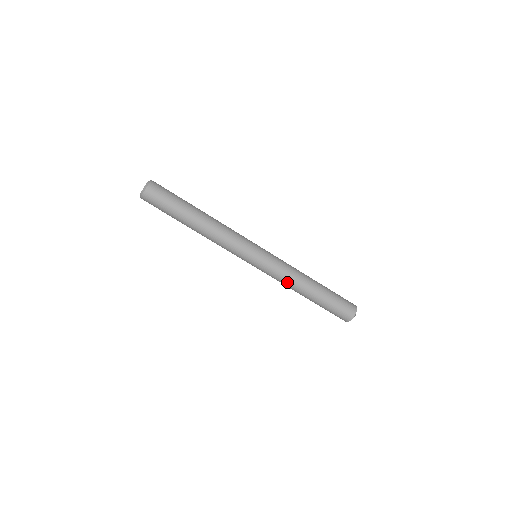
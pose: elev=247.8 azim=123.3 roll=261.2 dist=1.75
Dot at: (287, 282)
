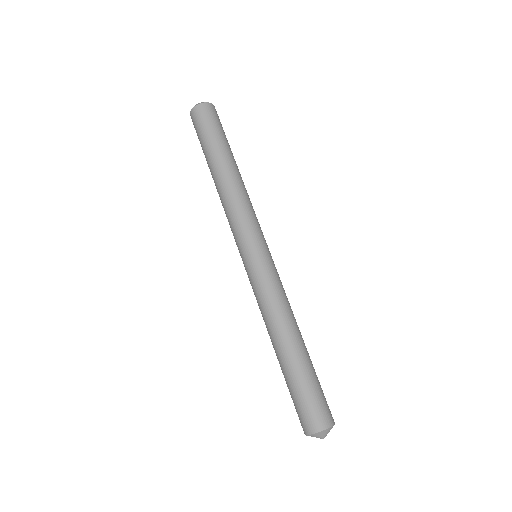
Dot at: (266, 310)
